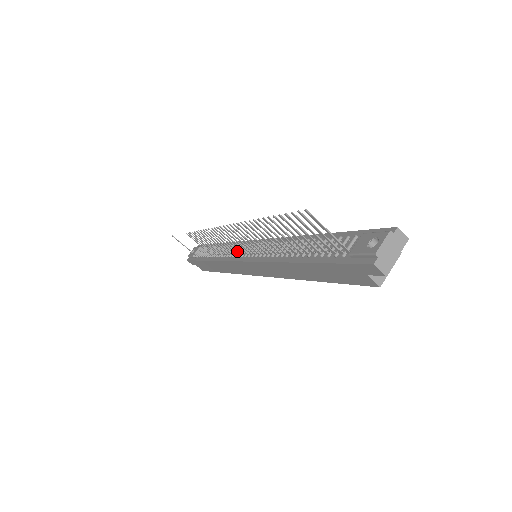
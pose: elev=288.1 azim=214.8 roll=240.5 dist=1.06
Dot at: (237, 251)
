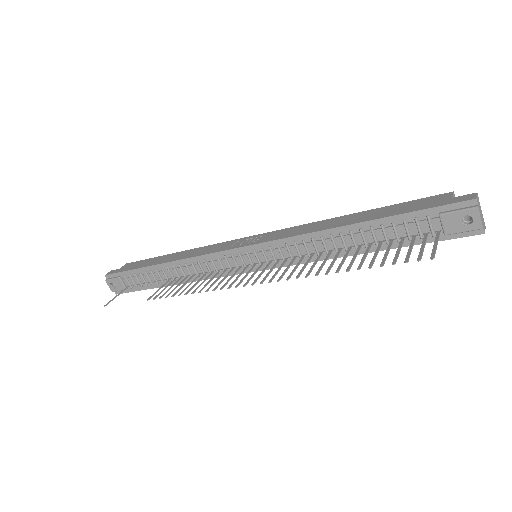
Dot at: (238, 270)
